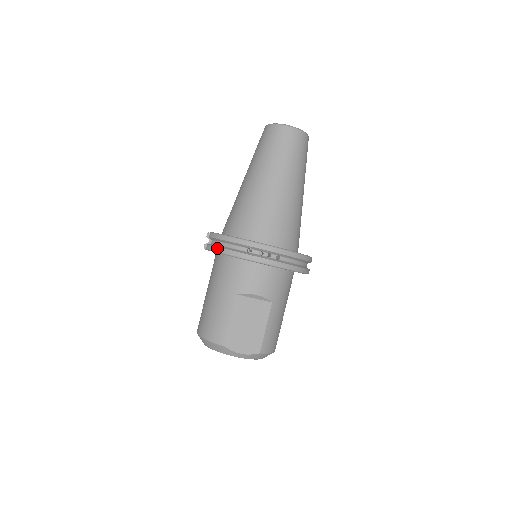
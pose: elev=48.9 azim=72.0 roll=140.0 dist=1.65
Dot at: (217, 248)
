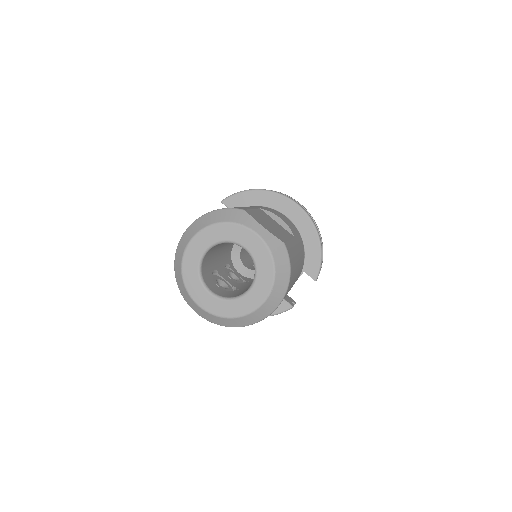
Dot at: (241, 191)
